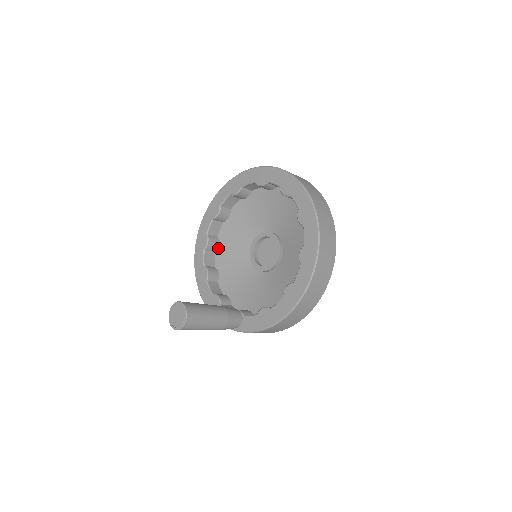
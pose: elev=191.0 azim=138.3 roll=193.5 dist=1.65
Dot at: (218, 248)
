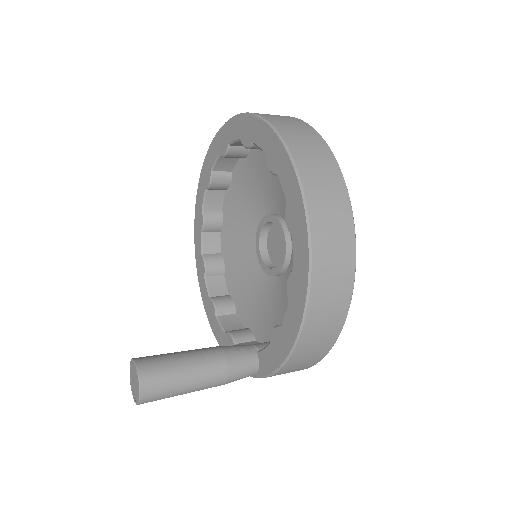
Dot at: (225, 268)
